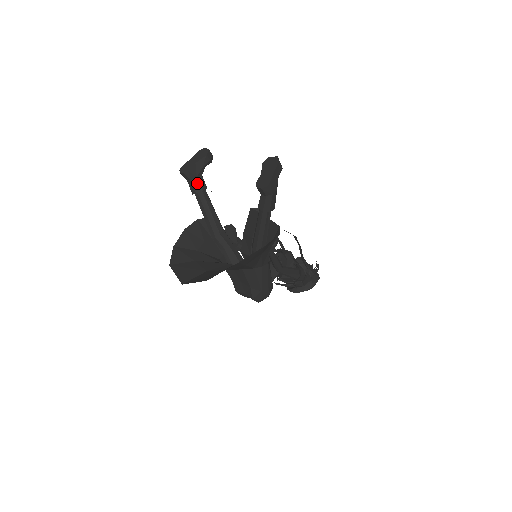
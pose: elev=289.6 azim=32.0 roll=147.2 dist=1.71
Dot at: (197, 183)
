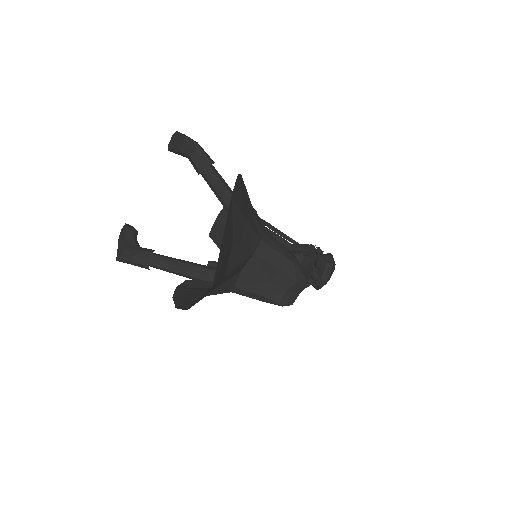
Dot at: (142, 252)
